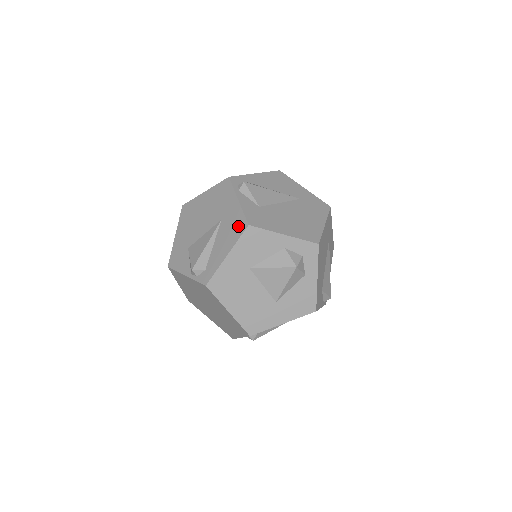
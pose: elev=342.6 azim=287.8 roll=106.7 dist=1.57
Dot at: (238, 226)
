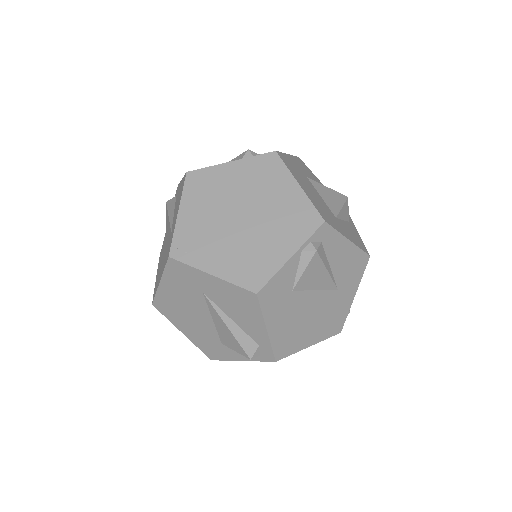
Dot at: occluded
